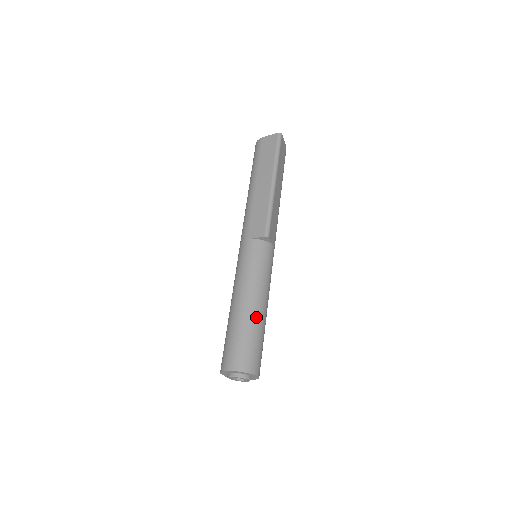
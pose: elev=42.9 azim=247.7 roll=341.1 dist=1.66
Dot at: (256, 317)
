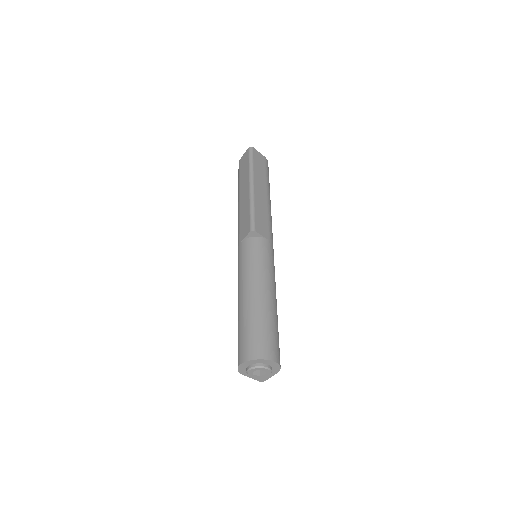
Dot at: (258, 305)
